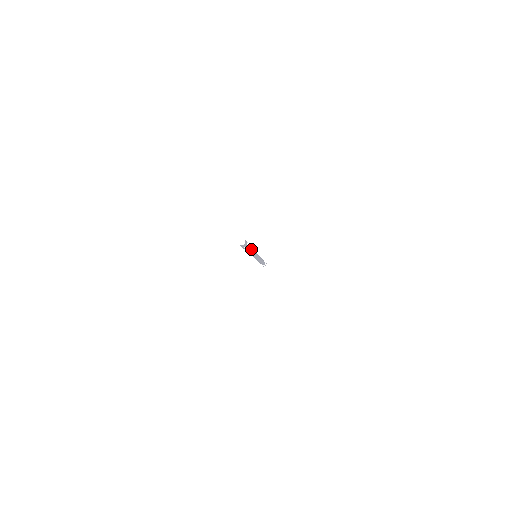
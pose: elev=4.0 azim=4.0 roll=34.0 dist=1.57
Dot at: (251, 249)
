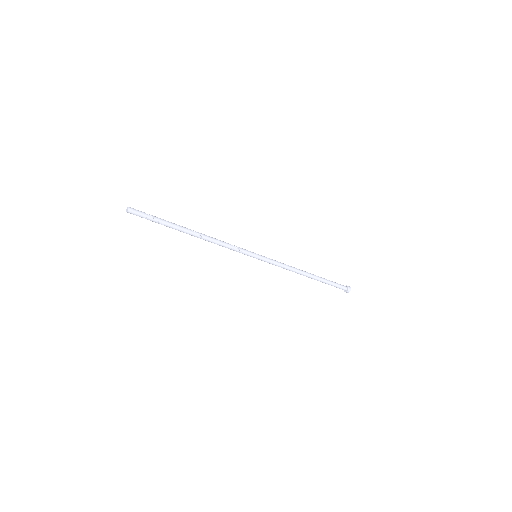
Dot at: (183, 230)
